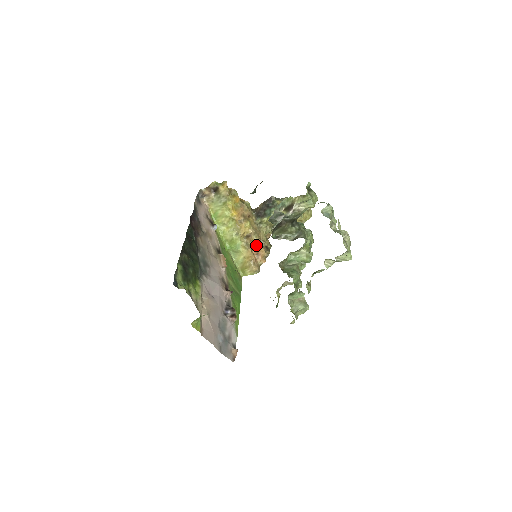
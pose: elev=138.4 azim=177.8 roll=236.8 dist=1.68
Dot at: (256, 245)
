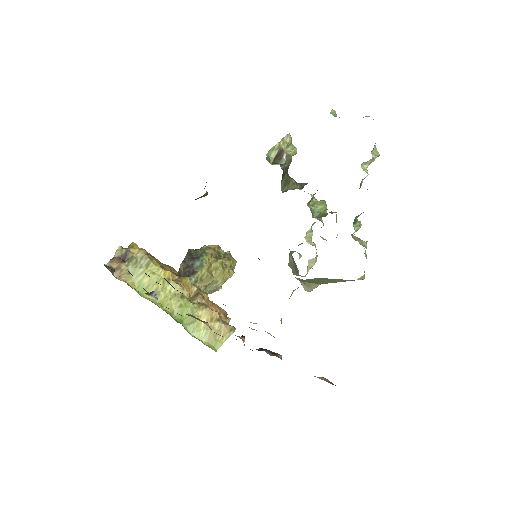
Dot at: (208, 304)
